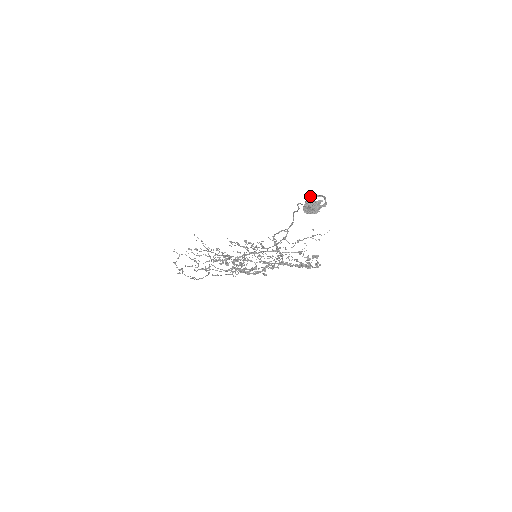
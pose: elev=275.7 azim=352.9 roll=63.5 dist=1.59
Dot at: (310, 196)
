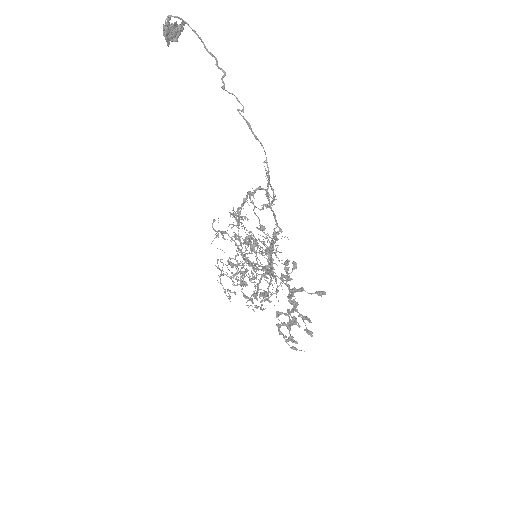
Dot at: (181, 28)
